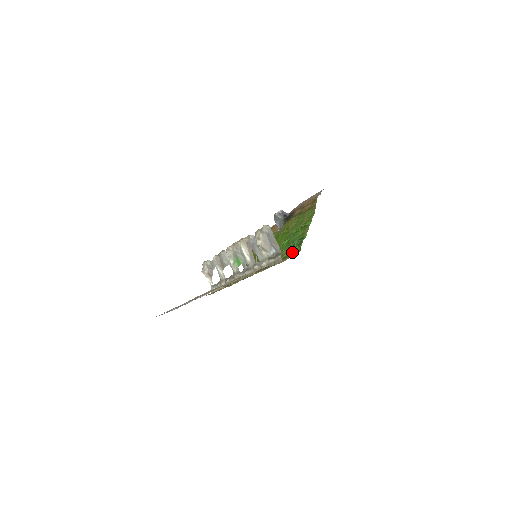
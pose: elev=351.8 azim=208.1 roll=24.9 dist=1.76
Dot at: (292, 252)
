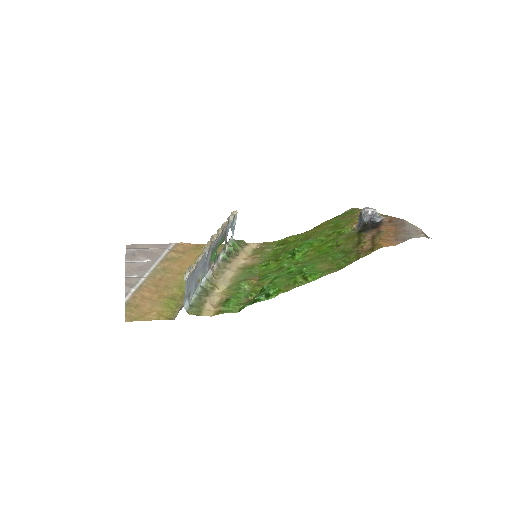
Dot at: (253, 297)
